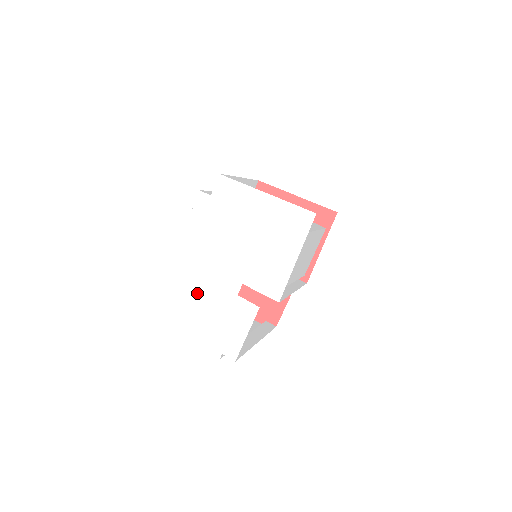
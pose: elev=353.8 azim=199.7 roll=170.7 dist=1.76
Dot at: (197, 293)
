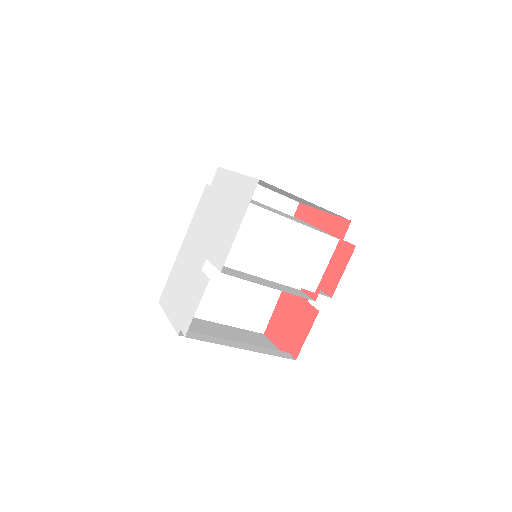
Dot at: (184, 272)
